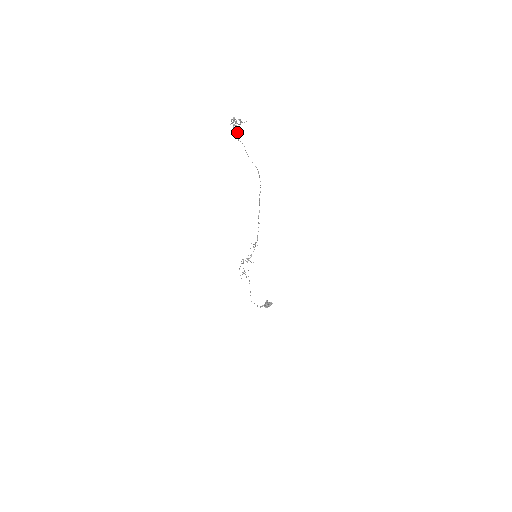
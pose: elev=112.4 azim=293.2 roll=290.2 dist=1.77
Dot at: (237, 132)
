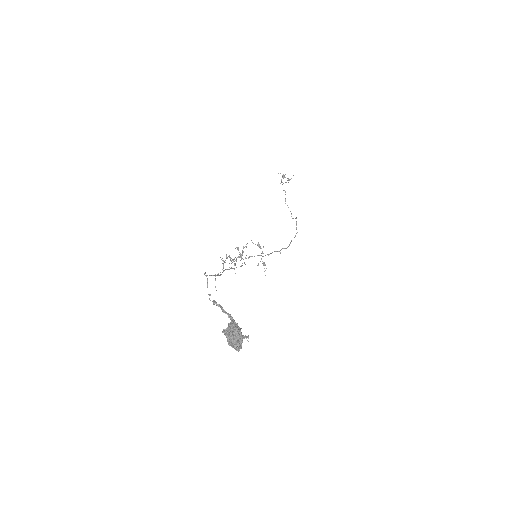
Dot at: occluded
